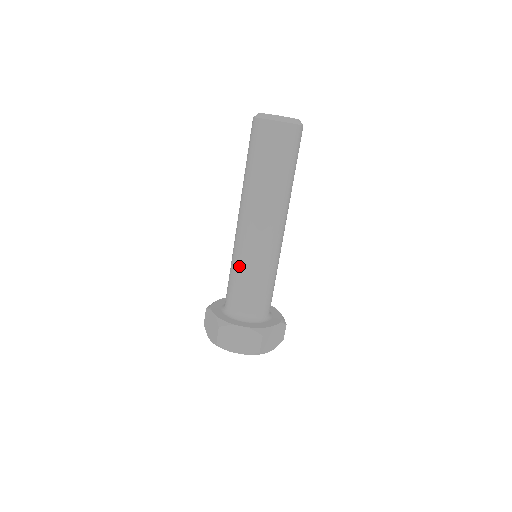
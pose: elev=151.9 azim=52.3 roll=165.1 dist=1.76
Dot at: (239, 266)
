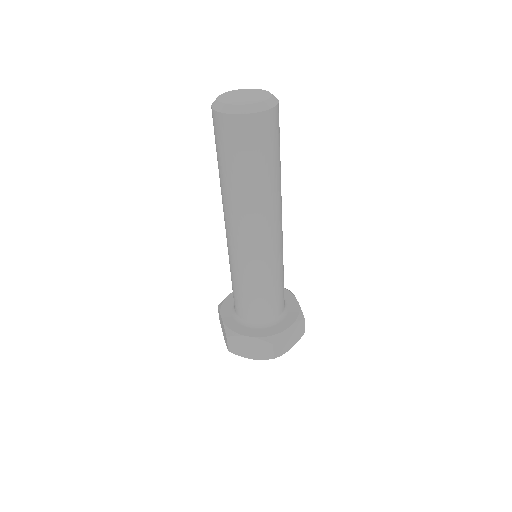
Dot at: (262, 279)
